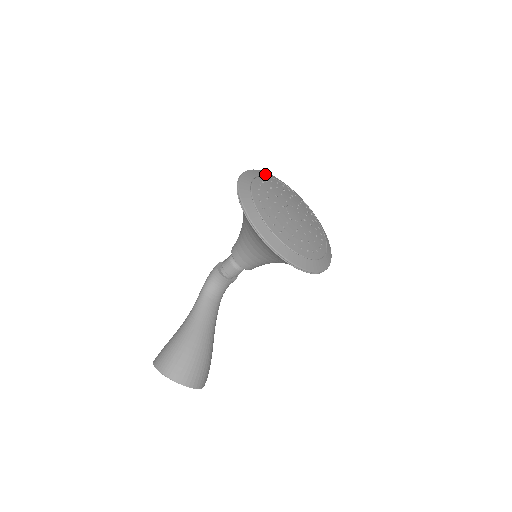
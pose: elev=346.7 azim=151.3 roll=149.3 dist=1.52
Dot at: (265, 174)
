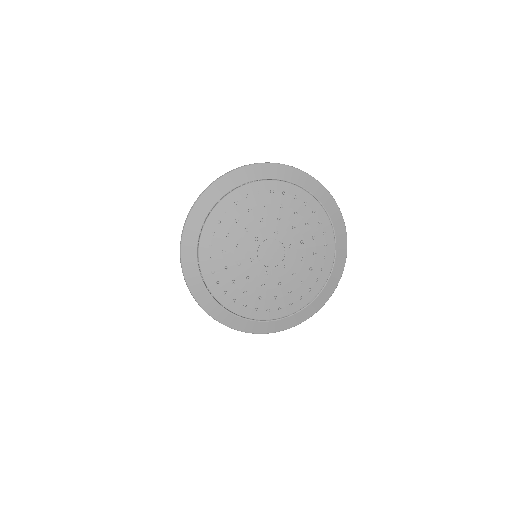
Dot at: (214, 199)
